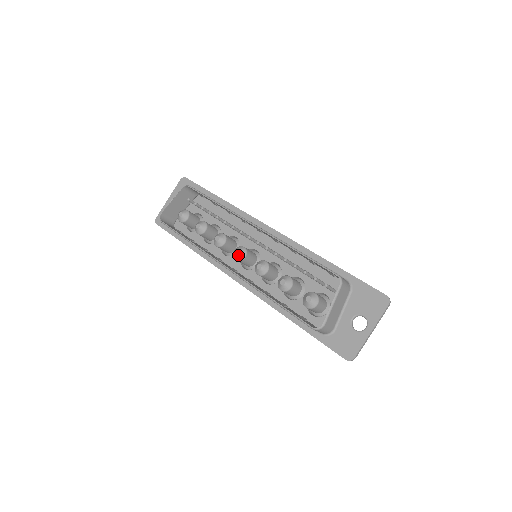
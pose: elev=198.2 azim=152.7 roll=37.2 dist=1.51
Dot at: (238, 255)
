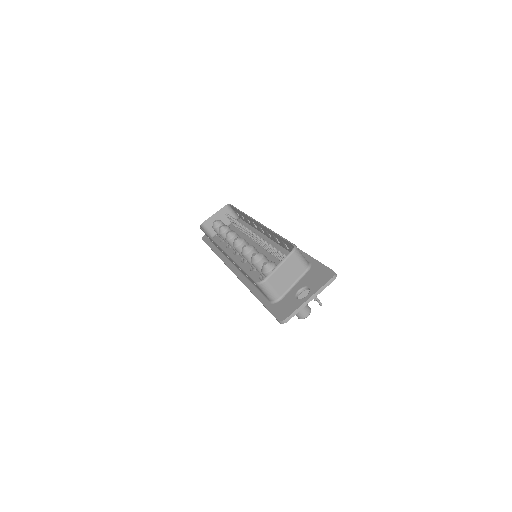
Dot at: (235, 241)
